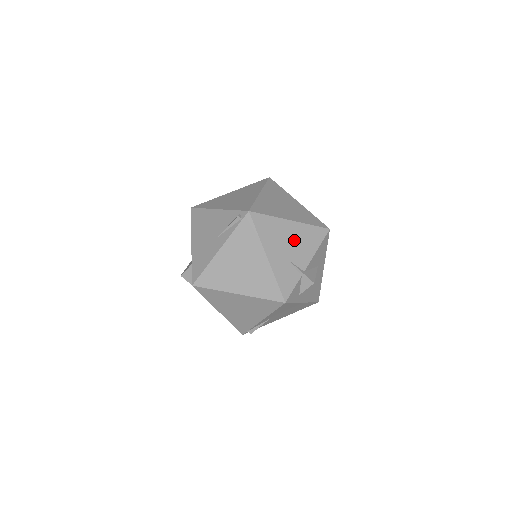
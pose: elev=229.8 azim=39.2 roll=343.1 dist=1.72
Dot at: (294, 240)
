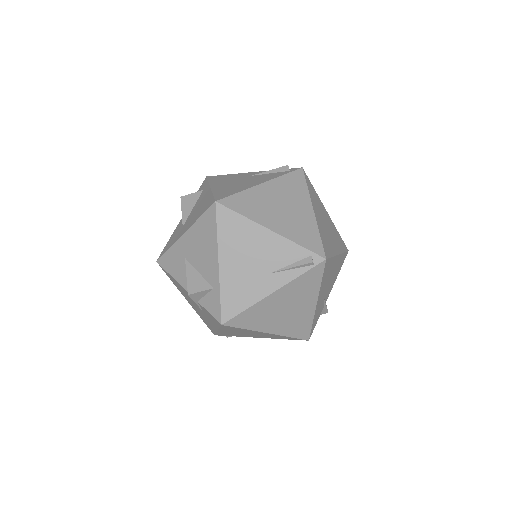
Dot at: (333, 274)
